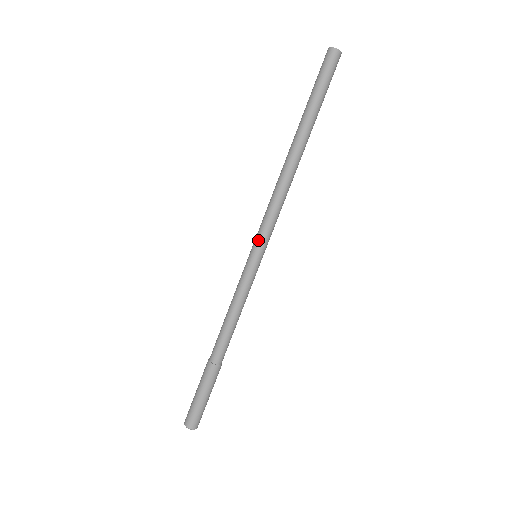
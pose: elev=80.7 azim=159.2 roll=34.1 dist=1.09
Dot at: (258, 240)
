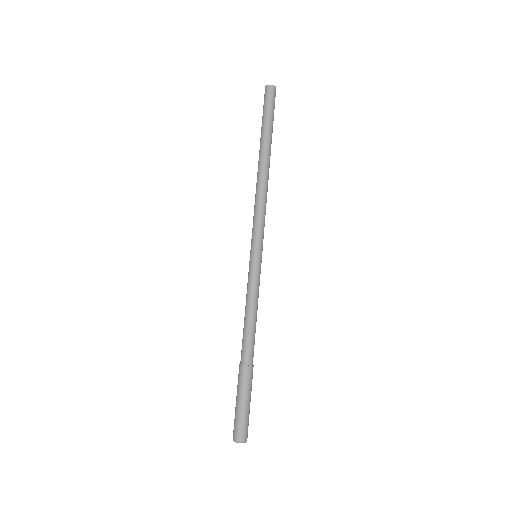
Dot at: (254, 240)
